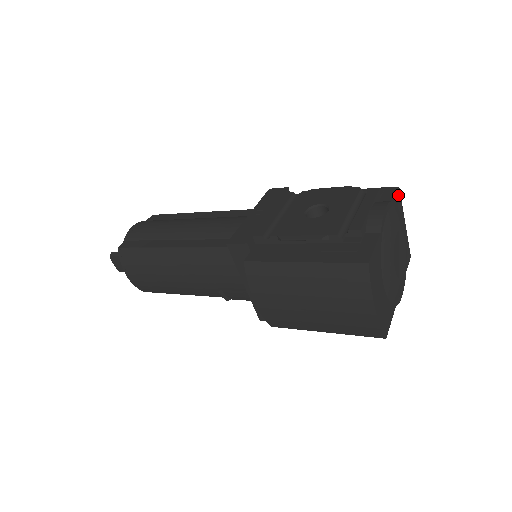
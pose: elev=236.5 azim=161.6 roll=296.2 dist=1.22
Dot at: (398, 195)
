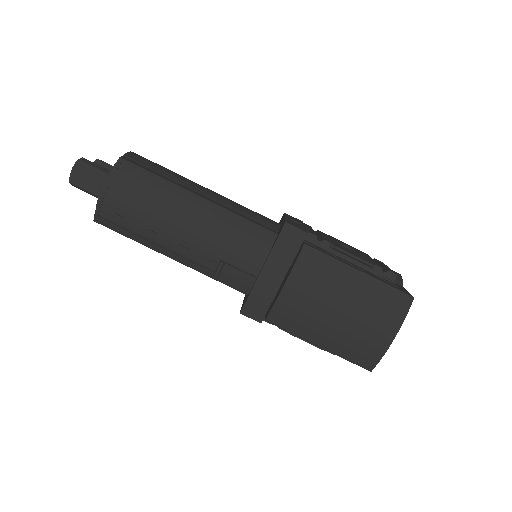
Dot at: occluded
